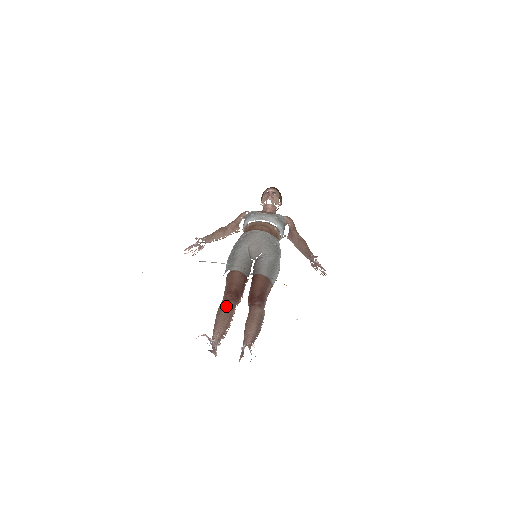
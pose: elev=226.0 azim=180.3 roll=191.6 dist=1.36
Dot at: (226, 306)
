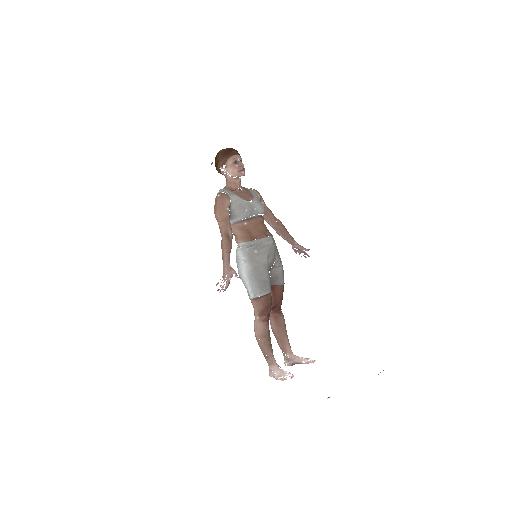
Dot at: (268, 328)
